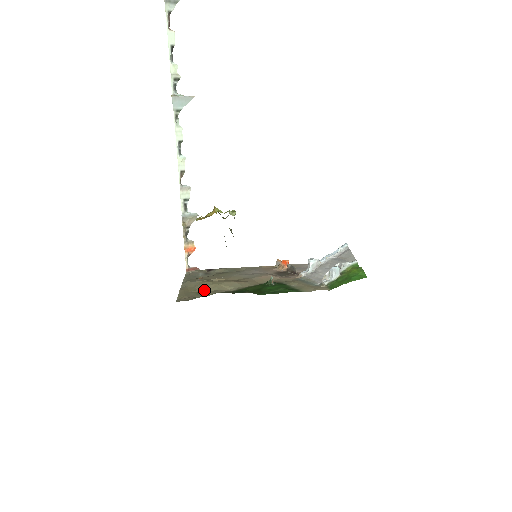
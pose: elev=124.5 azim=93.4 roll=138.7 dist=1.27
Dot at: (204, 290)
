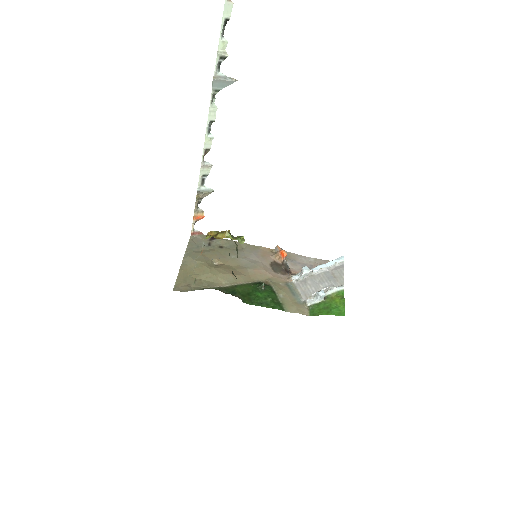
Dot at: (201, 277)
